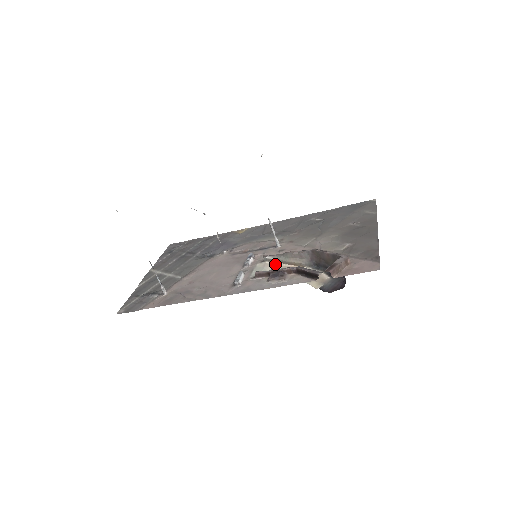
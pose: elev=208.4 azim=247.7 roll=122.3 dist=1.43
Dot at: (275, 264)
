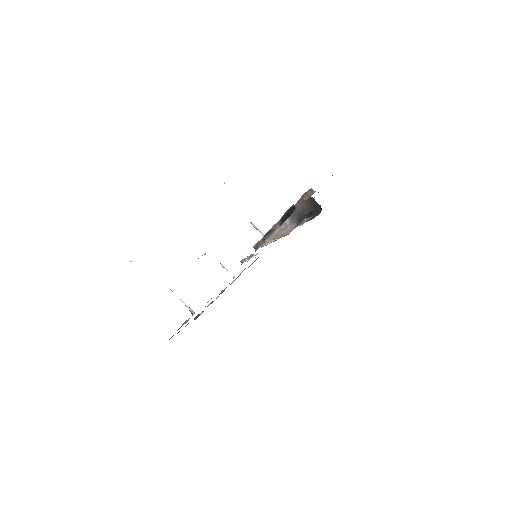
Dot at: (269, 243)
